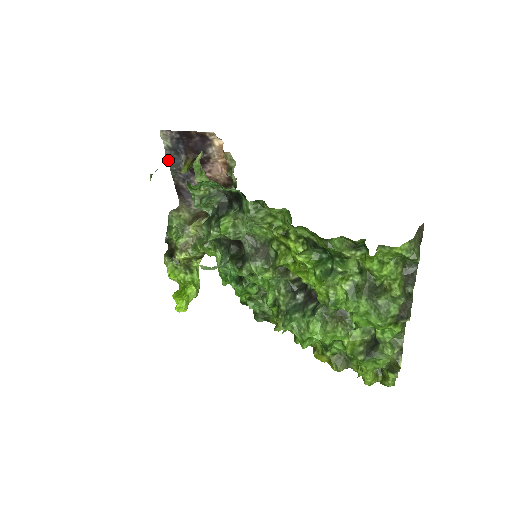
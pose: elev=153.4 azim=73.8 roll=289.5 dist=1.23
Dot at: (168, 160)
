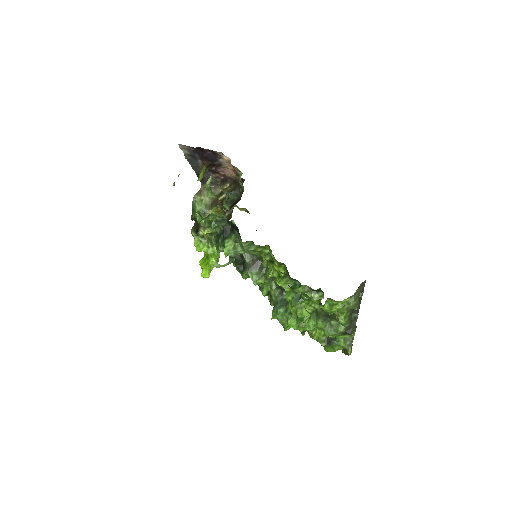
Dot at: (188, 161)
